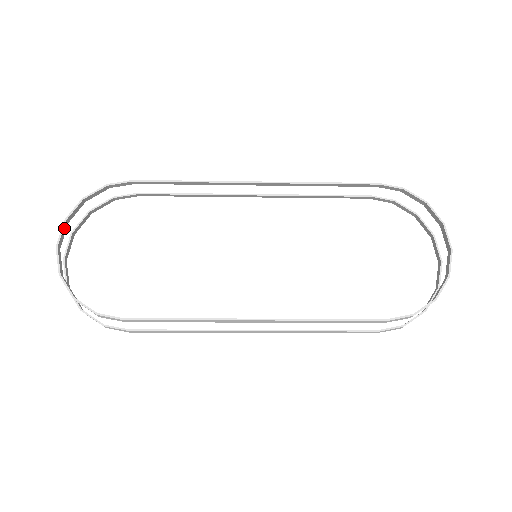
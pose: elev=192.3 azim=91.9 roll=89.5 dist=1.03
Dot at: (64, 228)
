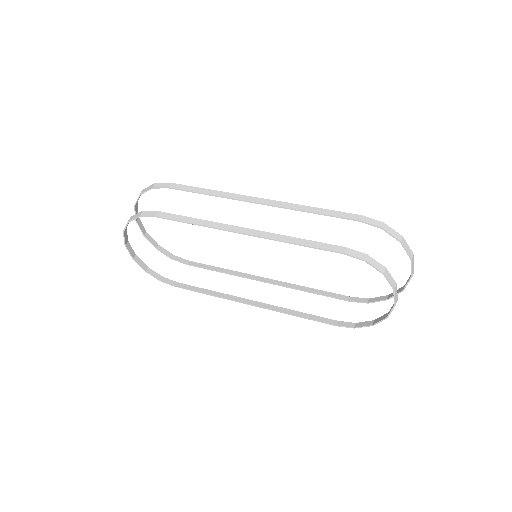
Dot at: (125, 234)
